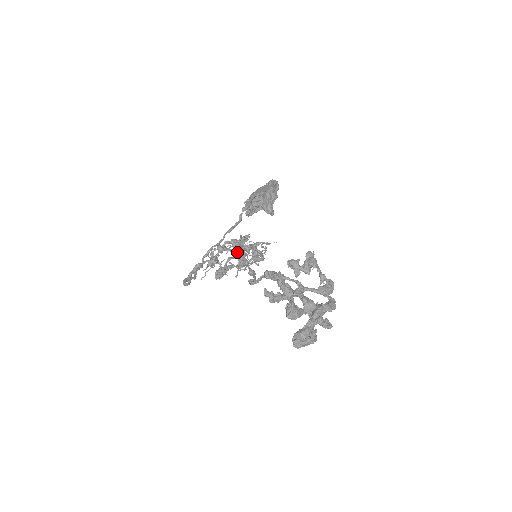
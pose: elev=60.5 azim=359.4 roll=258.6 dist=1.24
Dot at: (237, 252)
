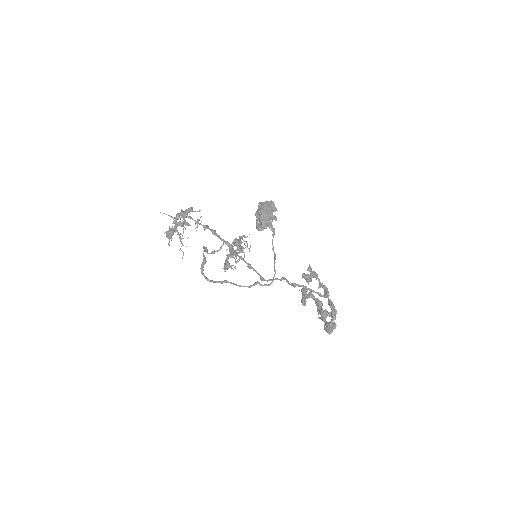
Dot at: (195, 228)
